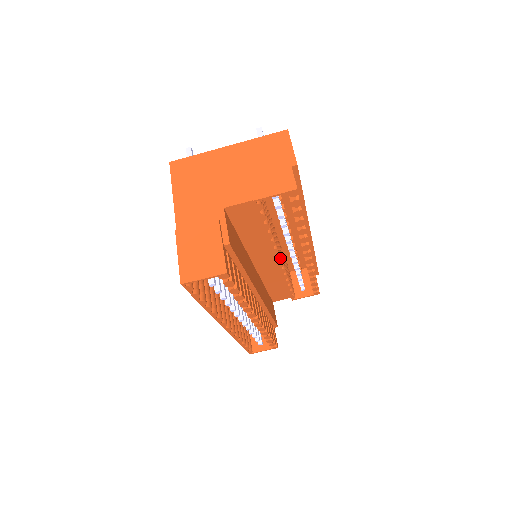
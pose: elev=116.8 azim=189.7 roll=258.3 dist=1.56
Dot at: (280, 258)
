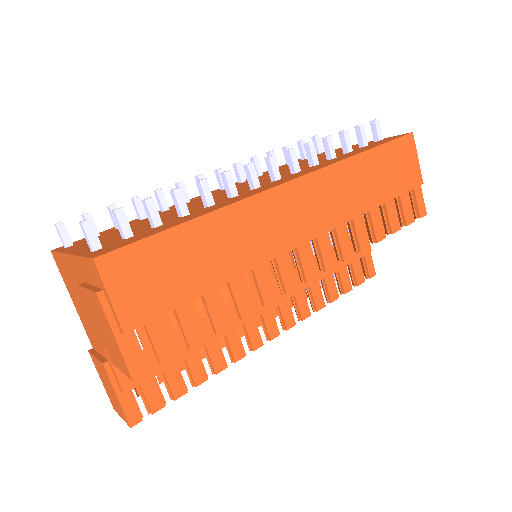
Dot at: (273, 279)
